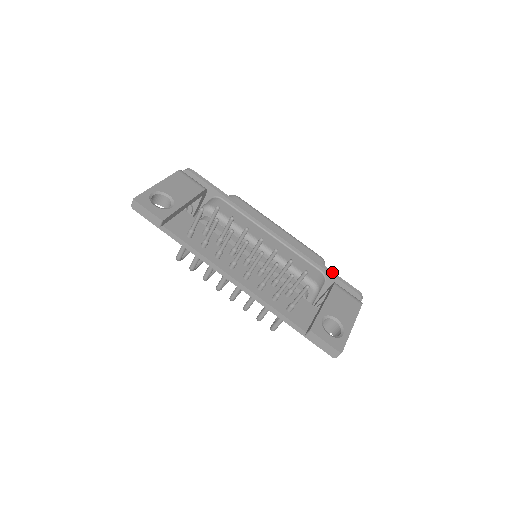
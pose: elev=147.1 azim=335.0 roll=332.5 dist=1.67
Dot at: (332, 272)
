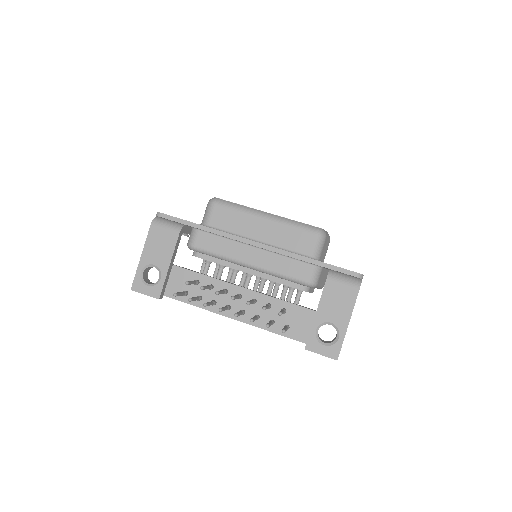
Dot at: (323, 263)
